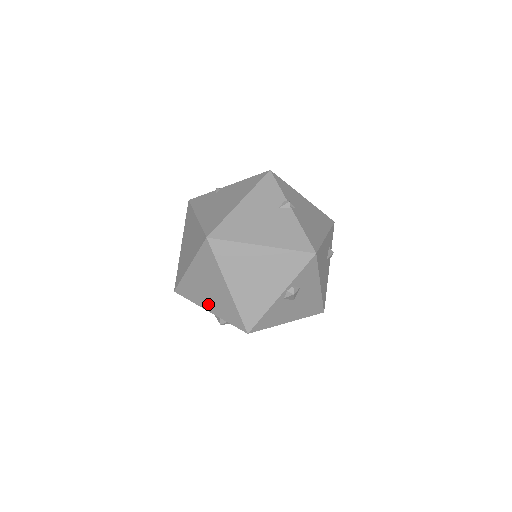
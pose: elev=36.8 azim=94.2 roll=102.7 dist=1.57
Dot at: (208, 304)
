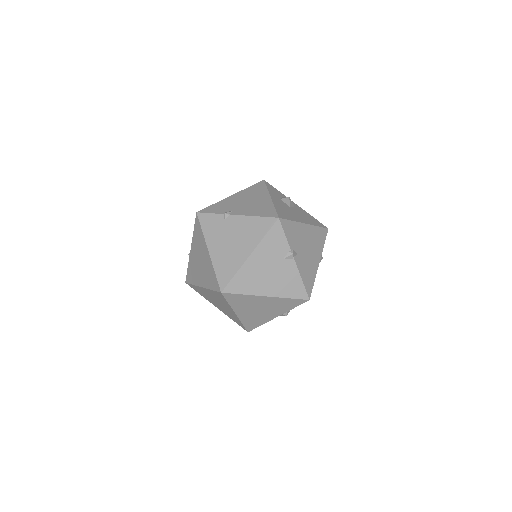
Dot at: (216, 306)
